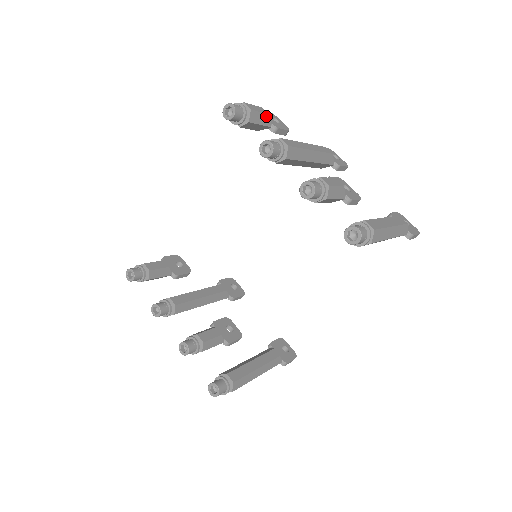
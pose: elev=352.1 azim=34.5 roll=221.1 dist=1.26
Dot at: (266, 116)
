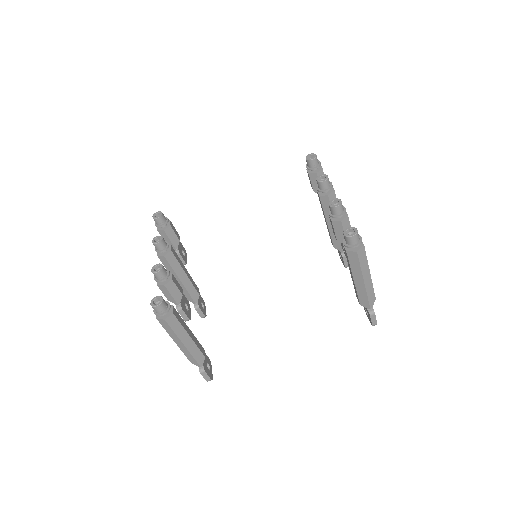
Dot at: occluded
